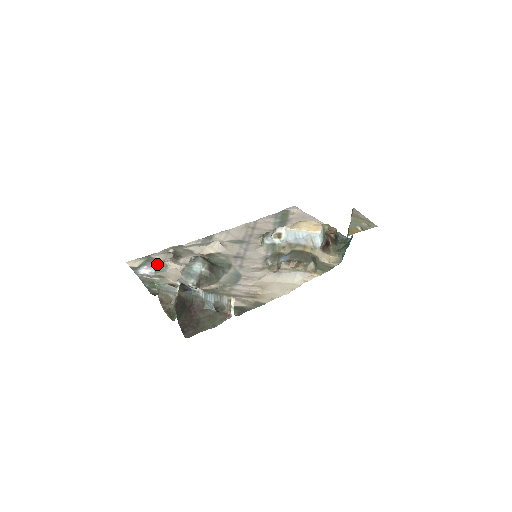
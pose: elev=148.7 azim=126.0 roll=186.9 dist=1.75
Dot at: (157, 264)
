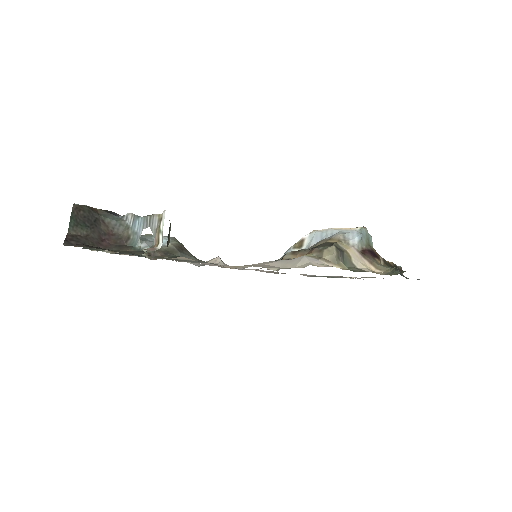
Dot at: occluded
